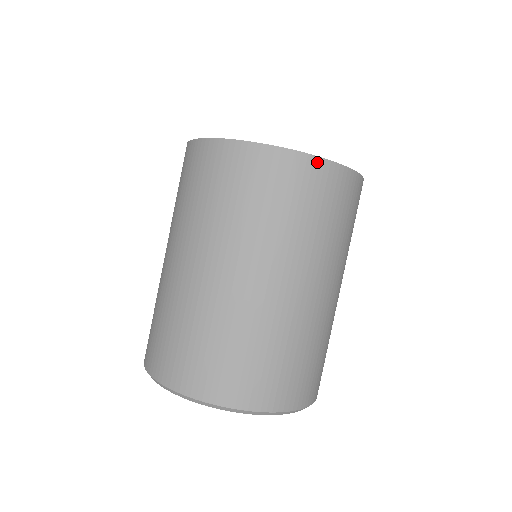
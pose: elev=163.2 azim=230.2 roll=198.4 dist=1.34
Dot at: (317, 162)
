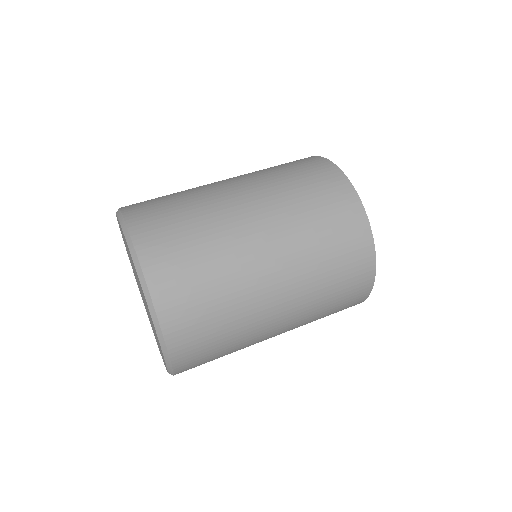
Dot at: (334, 168)
